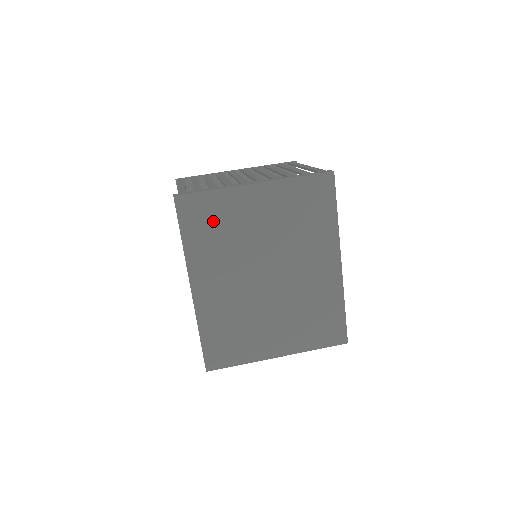
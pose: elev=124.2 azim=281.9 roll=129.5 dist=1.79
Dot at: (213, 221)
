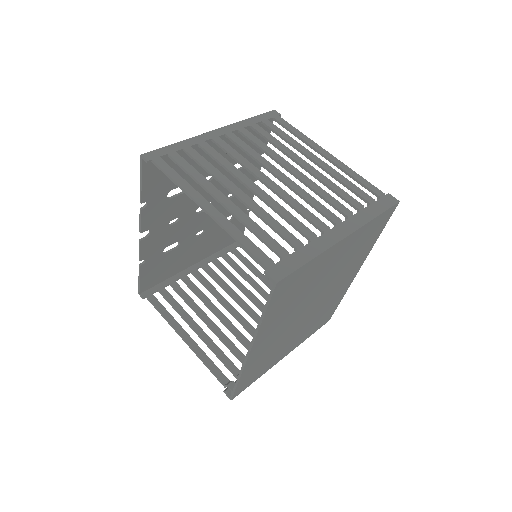
Dot at: (297, 287)
